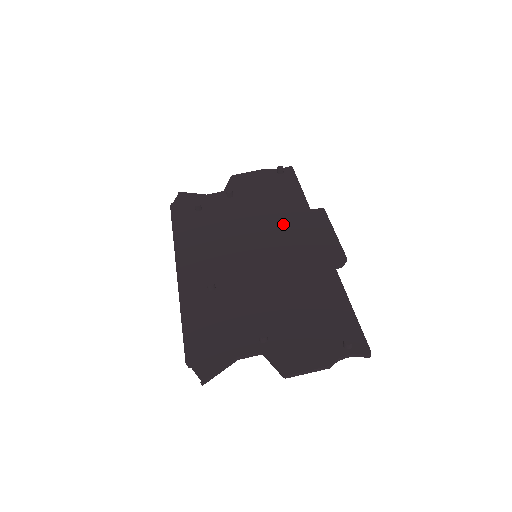
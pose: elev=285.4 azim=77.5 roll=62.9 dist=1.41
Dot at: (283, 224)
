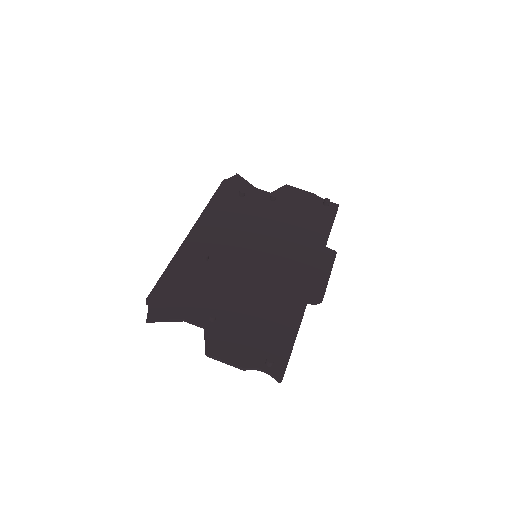
Dot at: (295, 245)
